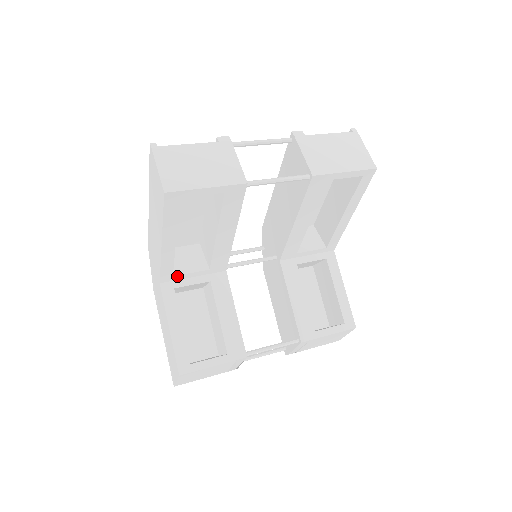
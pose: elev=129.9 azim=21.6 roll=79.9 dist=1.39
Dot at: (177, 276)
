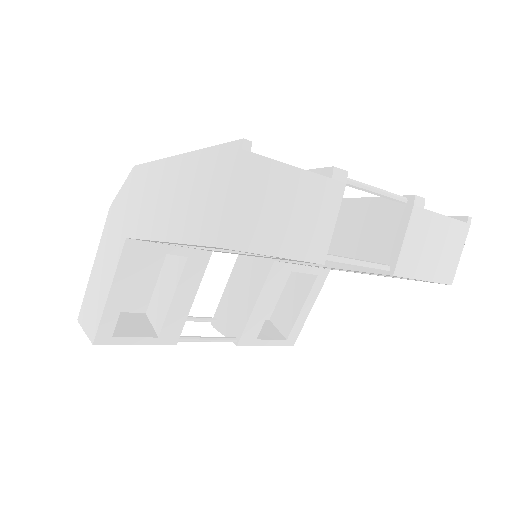
Dot at: occluded
